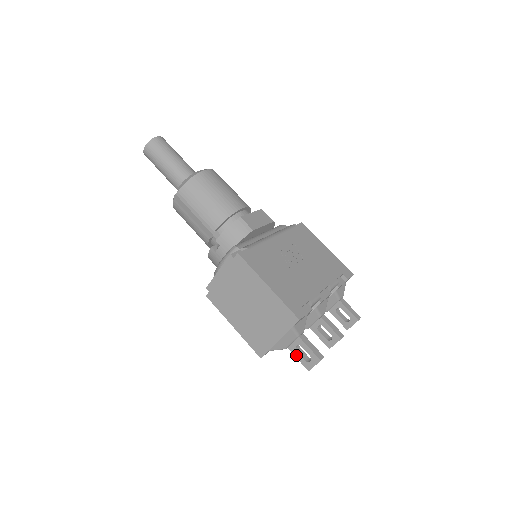
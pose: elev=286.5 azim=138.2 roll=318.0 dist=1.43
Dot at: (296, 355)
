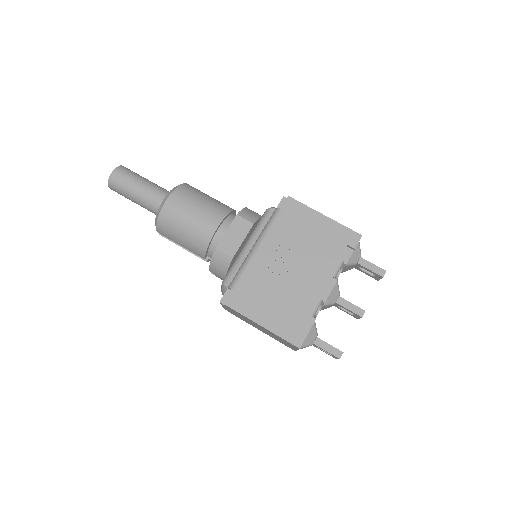
Dot at: occluded
